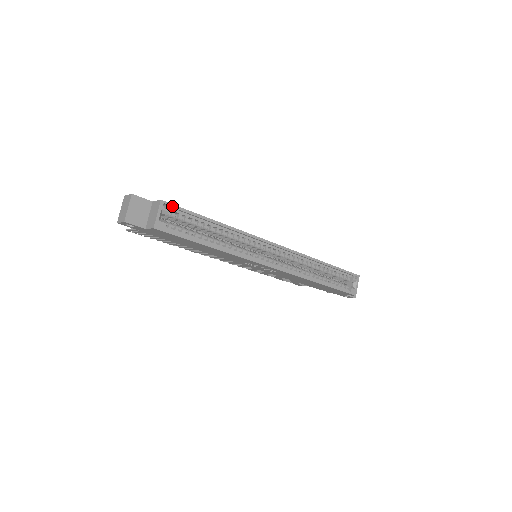
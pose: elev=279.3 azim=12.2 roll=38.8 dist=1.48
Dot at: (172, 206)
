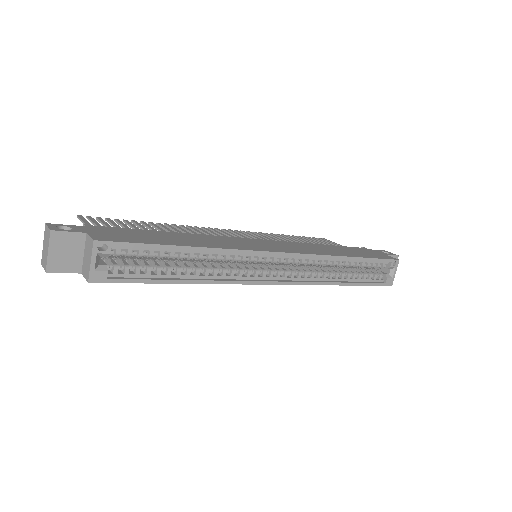
Dot at: (113, 244)
